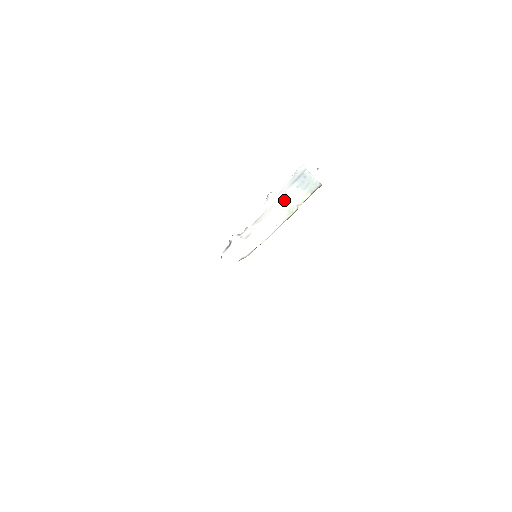
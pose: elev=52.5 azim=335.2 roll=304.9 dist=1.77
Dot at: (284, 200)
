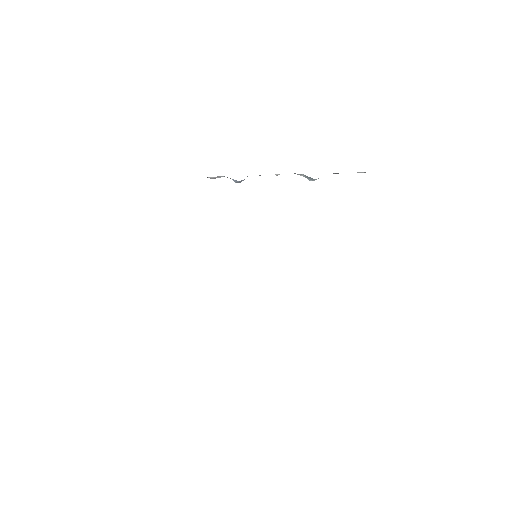
Dot at: occluded
